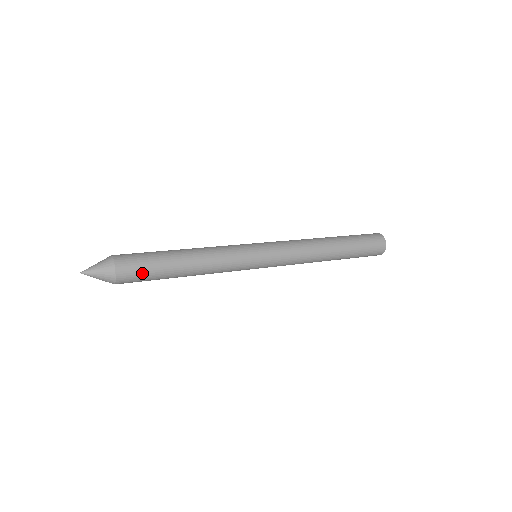
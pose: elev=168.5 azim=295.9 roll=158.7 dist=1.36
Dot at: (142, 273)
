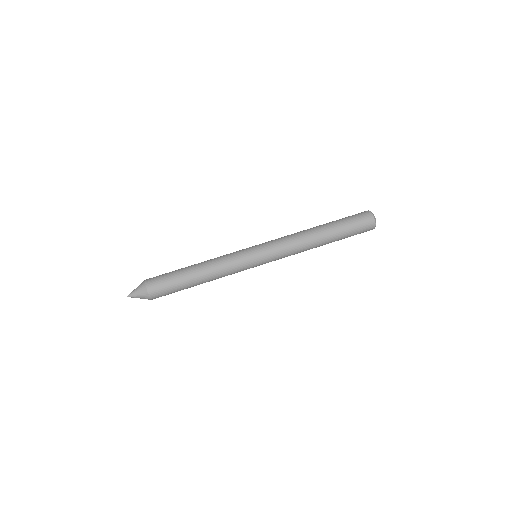
Dot at: occluded
